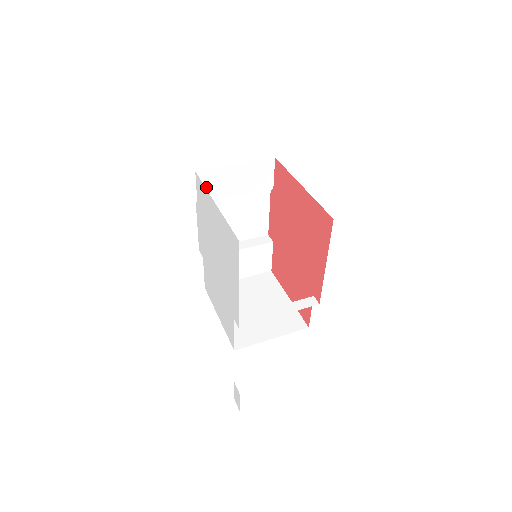
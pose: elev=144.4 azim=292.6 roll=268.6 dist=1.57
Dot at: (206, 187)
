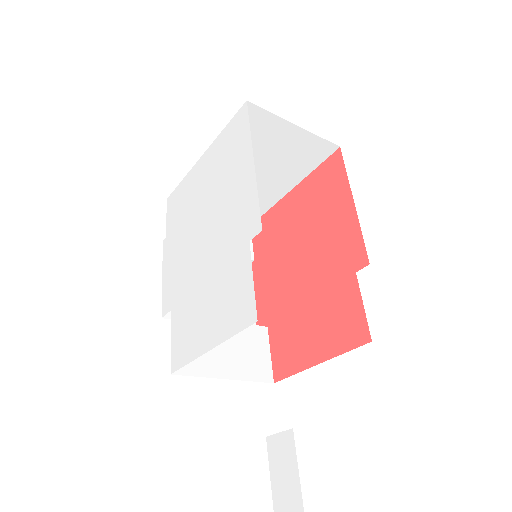
Dot at: occluded
